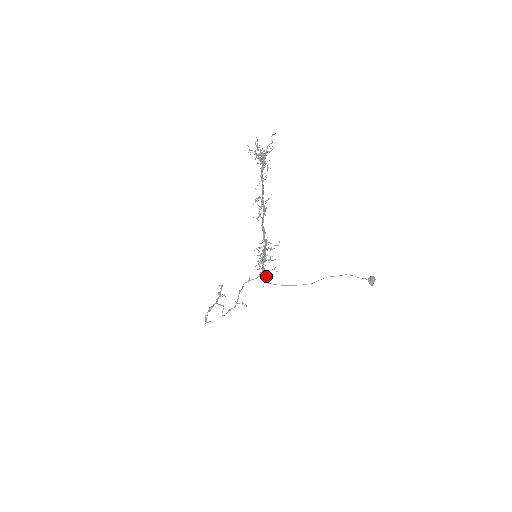
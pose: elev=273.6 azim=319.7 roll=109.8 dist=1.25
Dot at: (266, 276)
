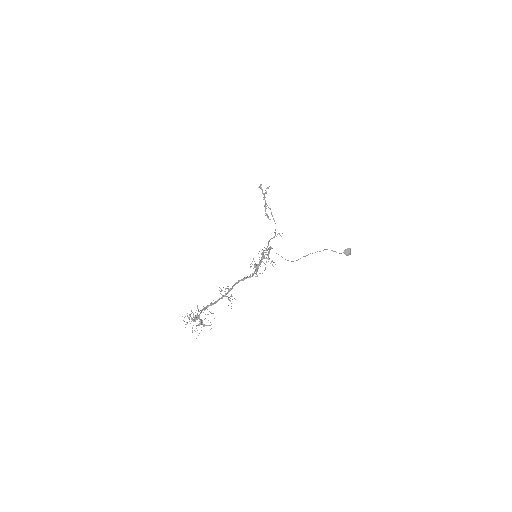
Dot at: (273, 266)
